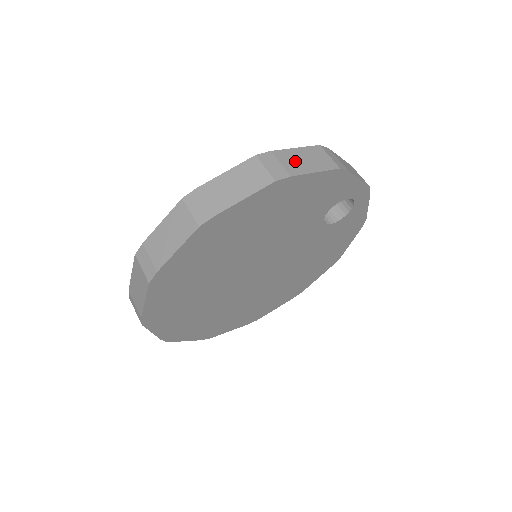
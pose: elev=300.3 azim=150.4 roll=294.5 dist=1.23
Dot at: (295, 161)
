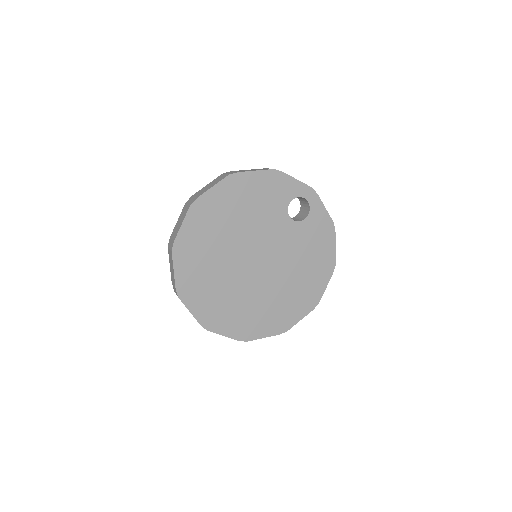
Dot at: occluded
